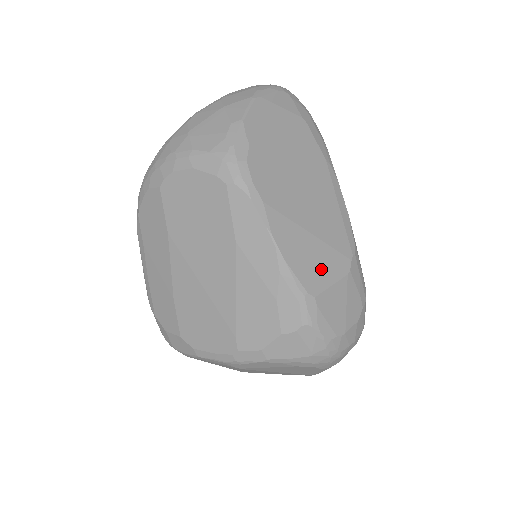
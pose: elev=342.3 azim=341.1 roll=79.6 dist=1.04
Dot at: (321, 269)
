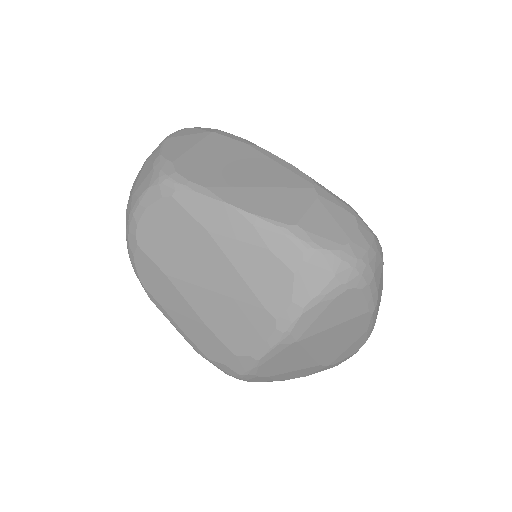
Dot at: (289, 205)
